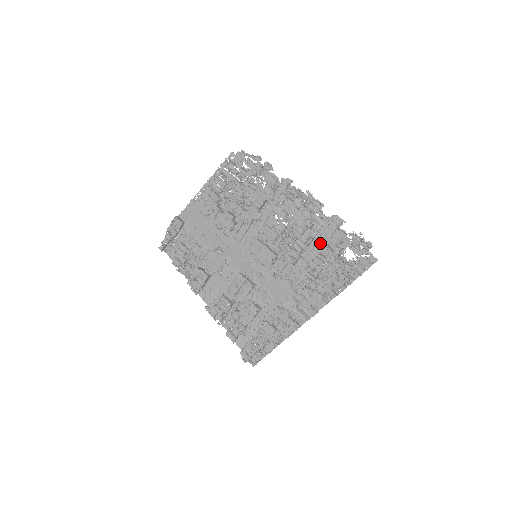
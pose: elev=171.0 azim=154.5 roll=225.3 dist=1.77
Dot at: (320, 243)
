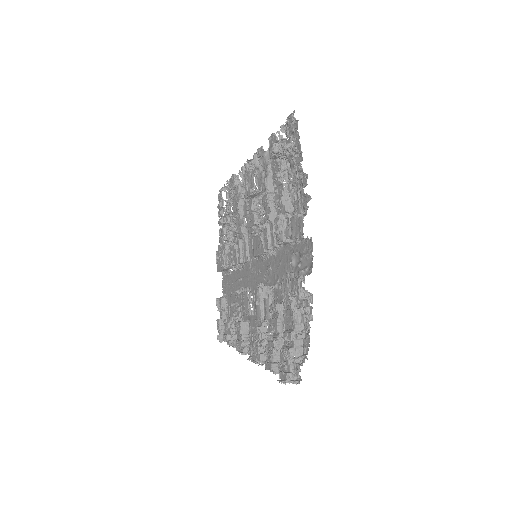
Dot at: occluded
